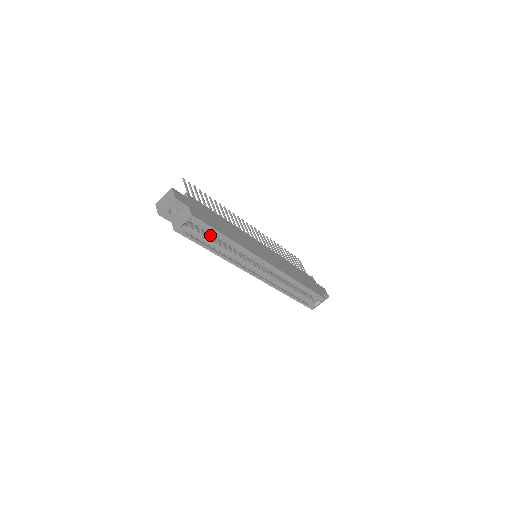
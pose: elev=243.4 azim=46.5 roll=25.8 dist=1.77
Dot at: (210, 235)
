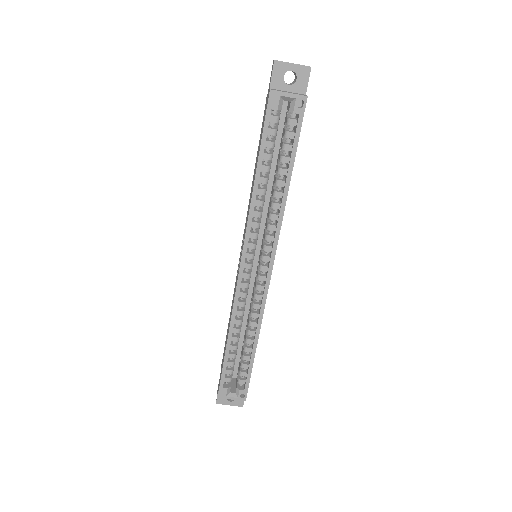
Dot at: occluded
